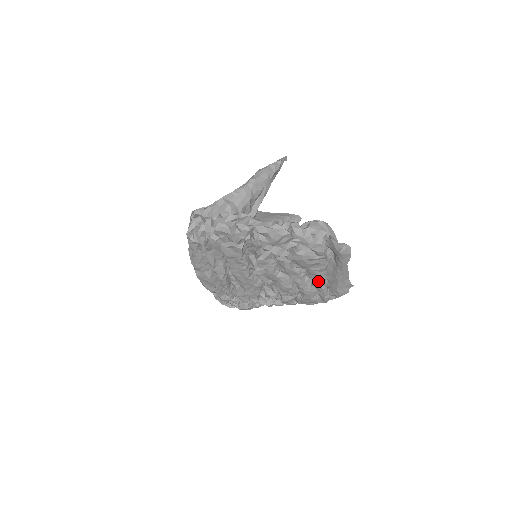
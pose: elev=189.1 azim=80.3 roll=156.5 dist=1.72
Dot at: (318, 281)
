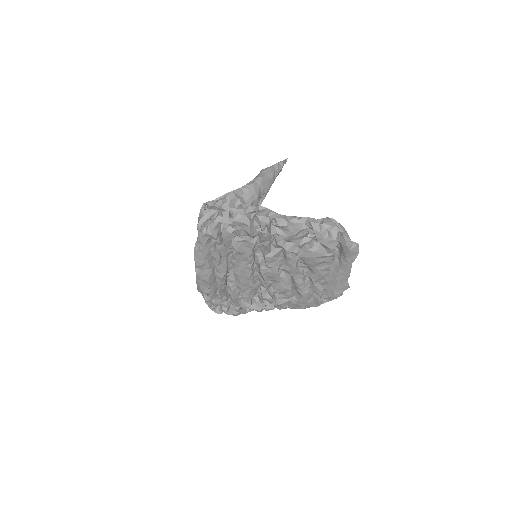
Dot at: (317, 282)
